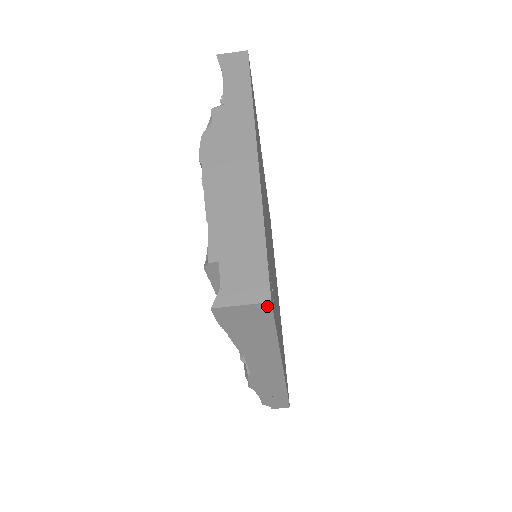
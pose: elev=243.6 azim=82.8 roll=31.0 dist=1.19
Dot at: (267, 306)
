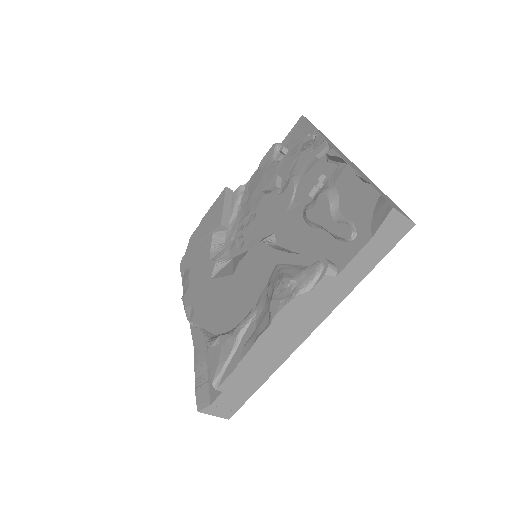
Dot at: occluded
